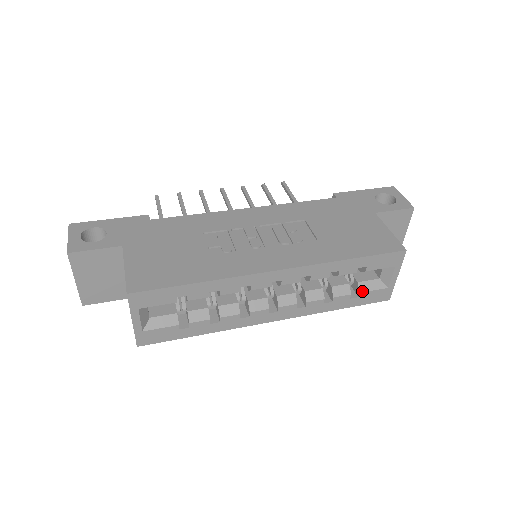
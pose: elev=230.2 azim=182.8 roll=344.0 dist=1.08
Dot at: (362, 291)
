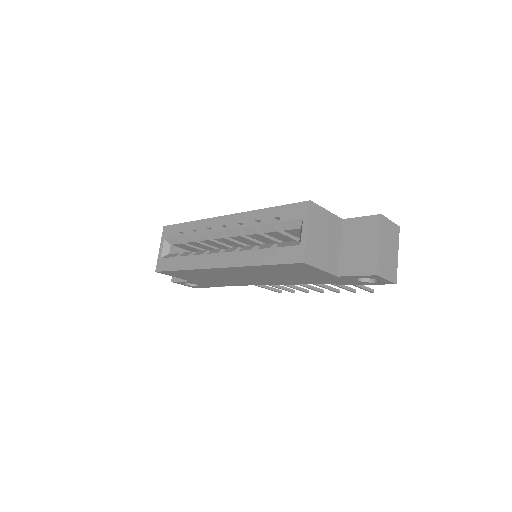
Dot at: (279, 246)
